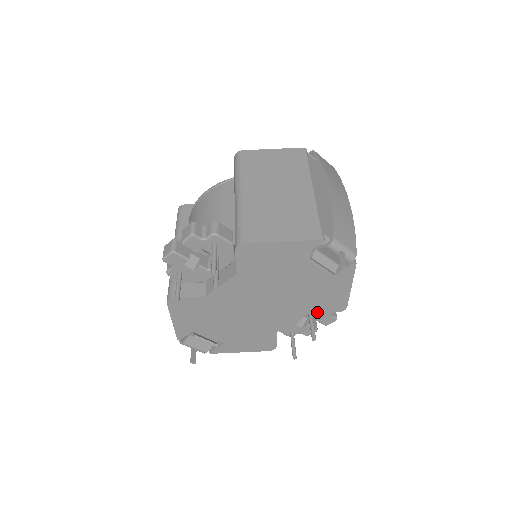
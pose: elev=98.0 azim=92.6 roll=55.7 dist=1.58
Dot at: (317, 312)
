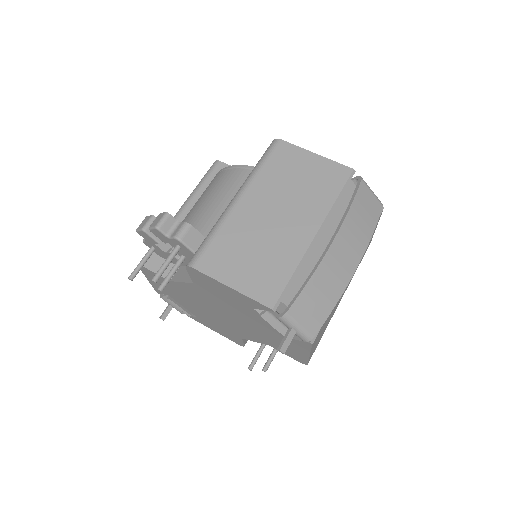
Dot at: occluded
